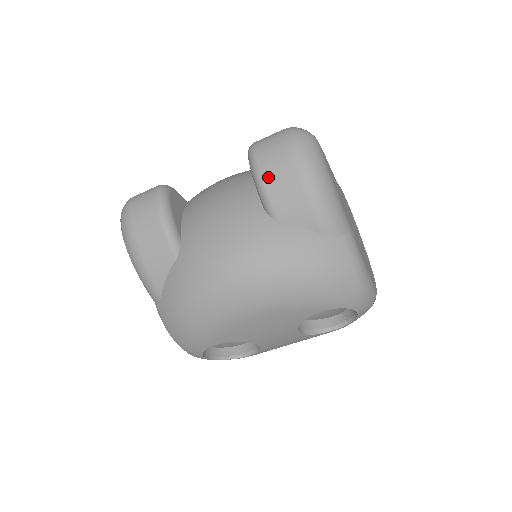
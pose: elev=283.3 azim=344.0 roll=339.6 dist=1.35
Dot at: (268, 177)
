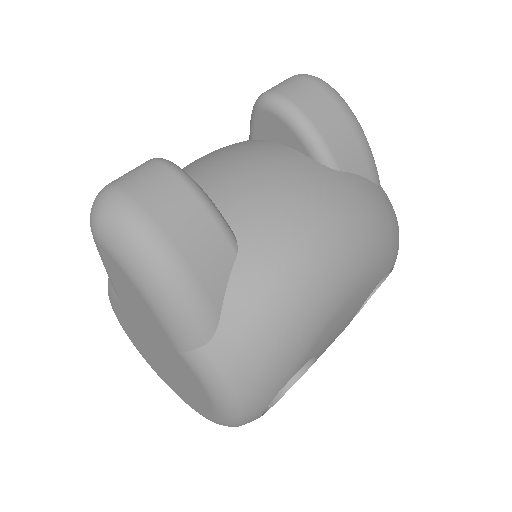
Dot at: (318, 120)
